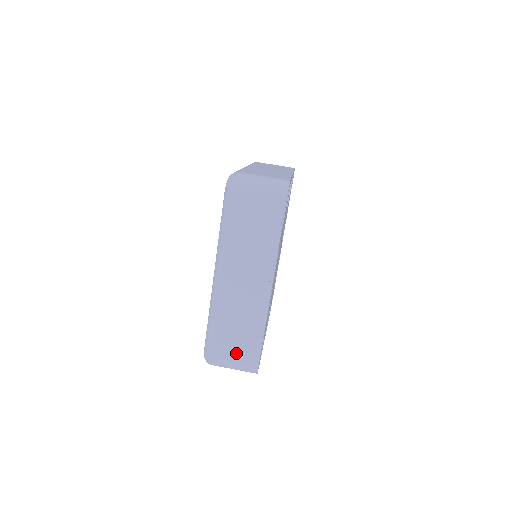
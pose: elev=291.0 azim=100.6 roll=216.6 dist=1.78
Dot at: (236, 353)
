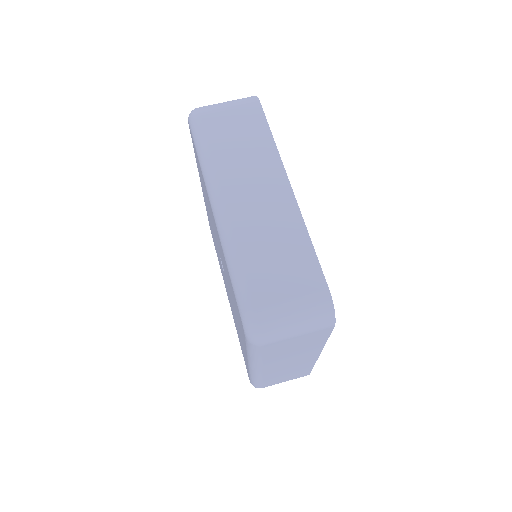
Dot at: (286, 380)
